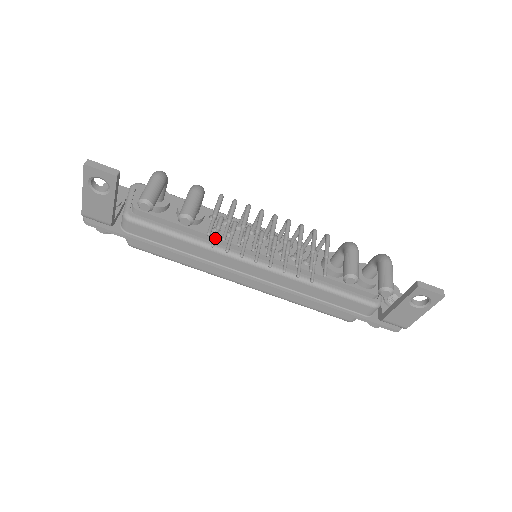
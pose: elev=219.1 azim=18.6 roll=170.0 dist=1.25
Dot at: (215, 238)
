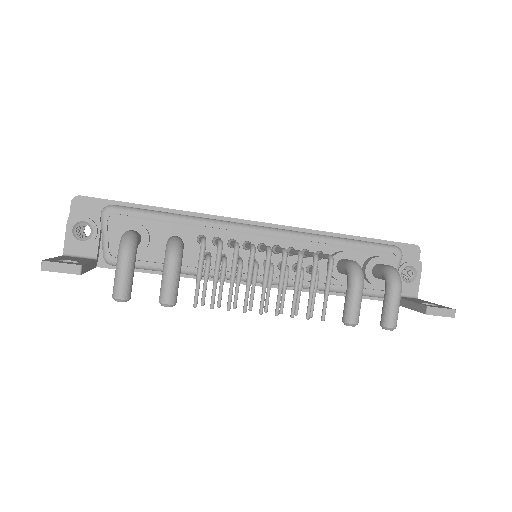
Dot at: (204, 295)
